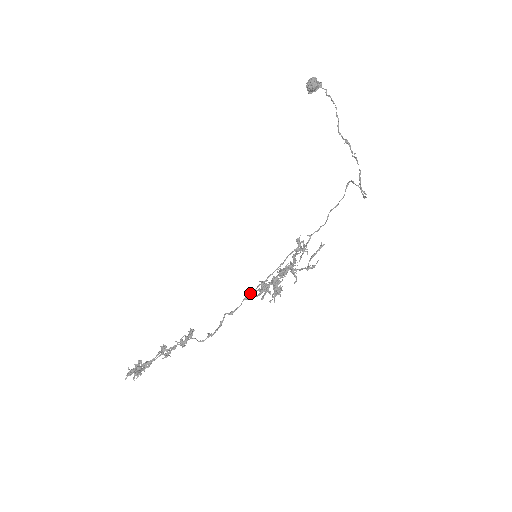
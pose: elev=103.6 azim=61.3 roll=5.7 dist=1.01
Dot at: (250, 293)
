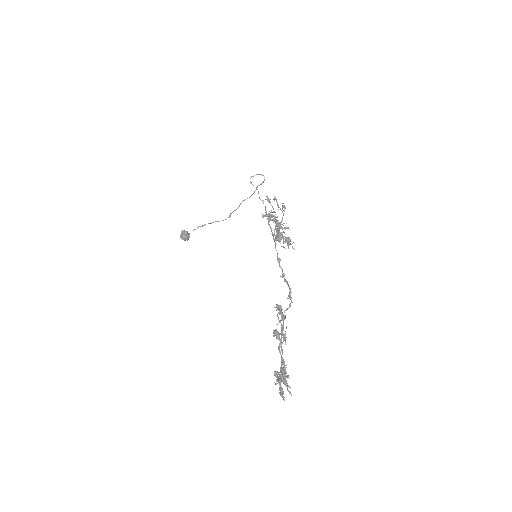
Dot at: (277, 256)
